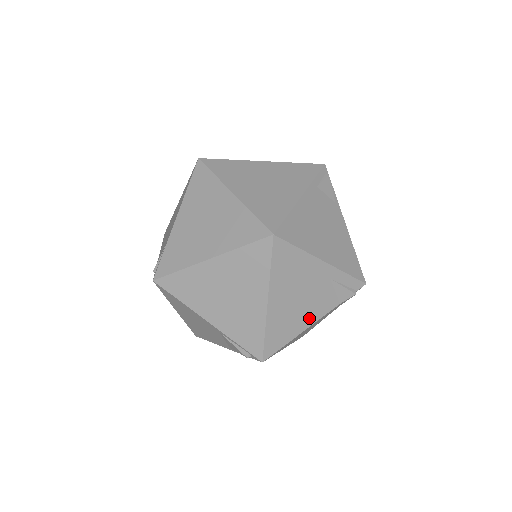
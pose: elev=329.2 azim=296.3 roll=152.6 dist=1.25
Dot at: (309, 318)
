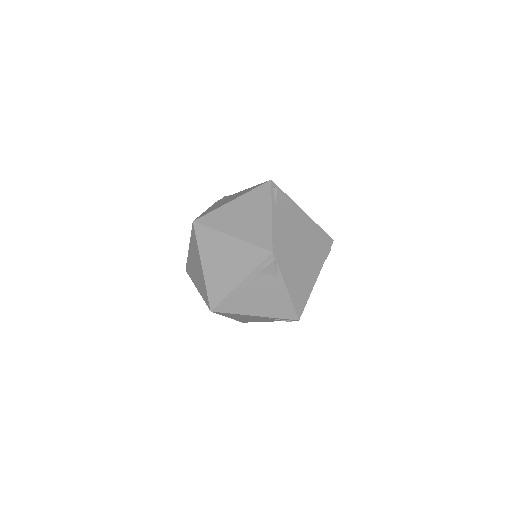
Dot at: (263, 321)
